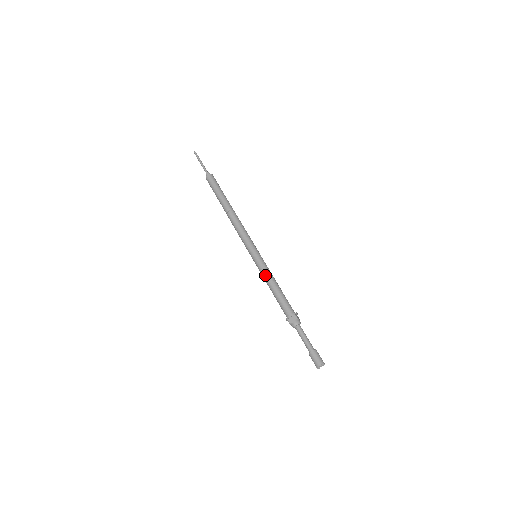
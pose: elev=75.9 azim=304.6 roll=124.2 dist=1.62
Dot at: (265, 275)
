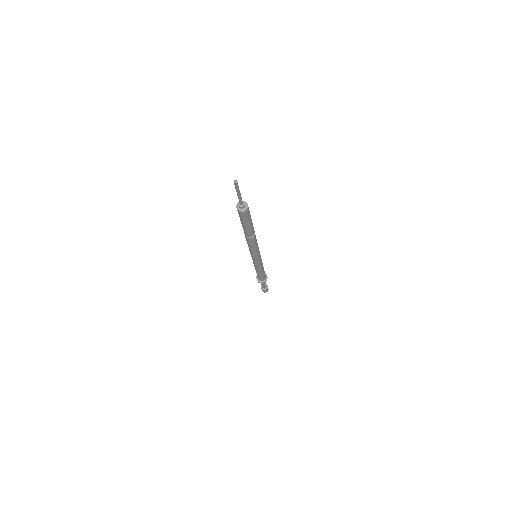
Dot at: (257, 268)
